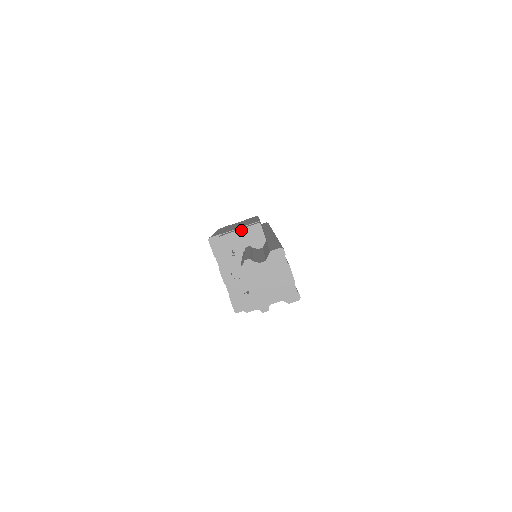
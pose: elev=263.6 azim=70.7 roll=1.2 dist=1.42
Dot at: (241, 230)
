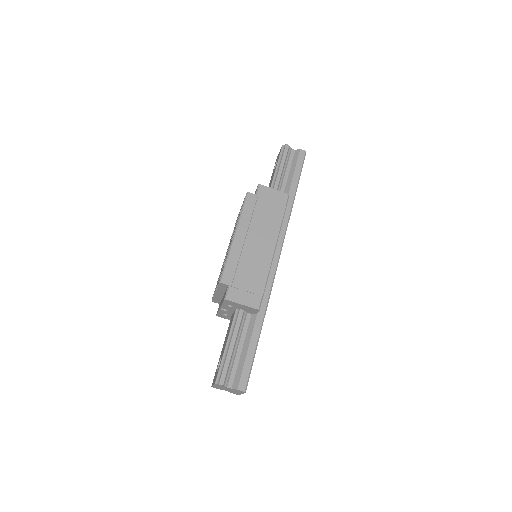
Dot at: (244, 305)
